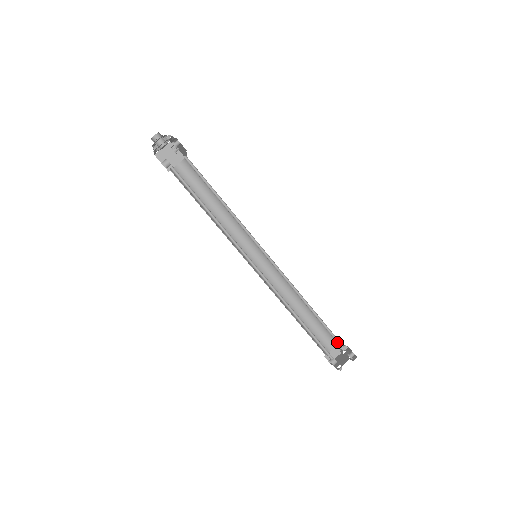
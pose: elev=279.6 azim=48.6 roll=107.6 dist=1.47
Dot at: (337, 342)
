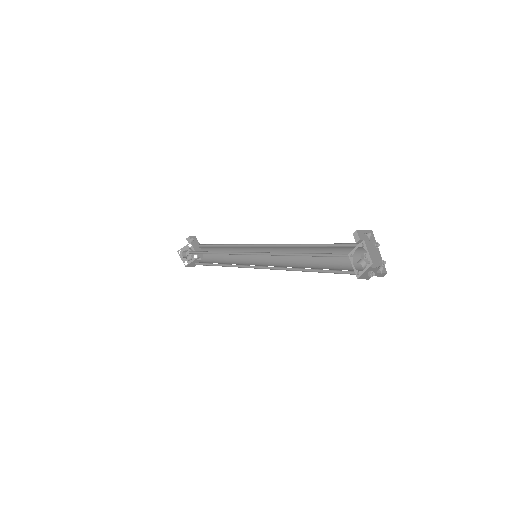
Dot at: (352, 247)
